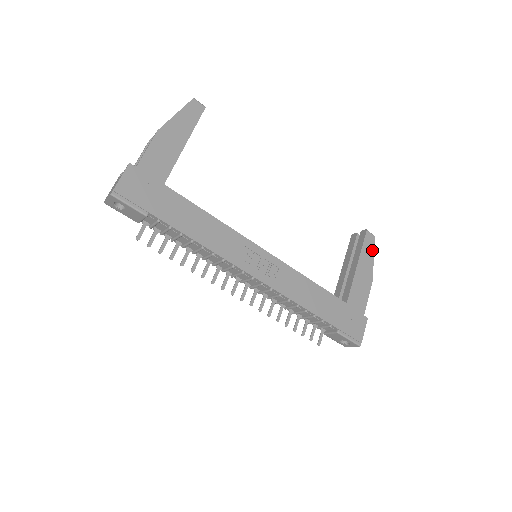
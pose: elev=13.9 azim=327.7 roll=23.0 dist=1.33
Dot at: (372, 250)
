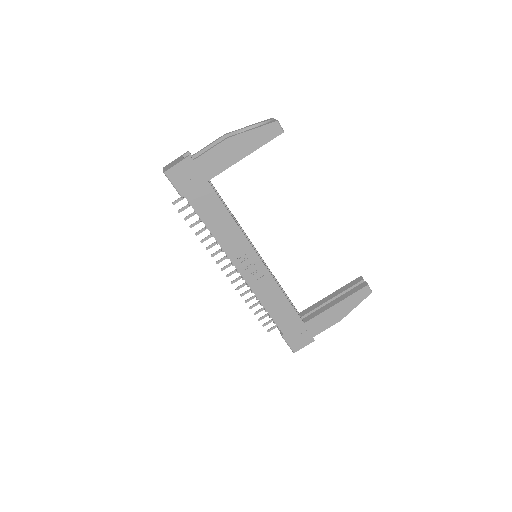
Dot at: (360, 301)
